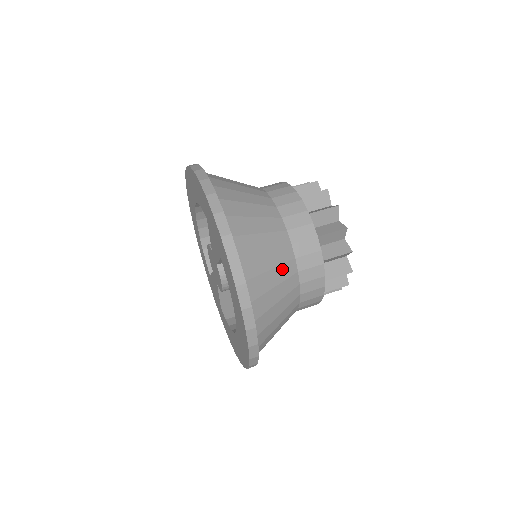
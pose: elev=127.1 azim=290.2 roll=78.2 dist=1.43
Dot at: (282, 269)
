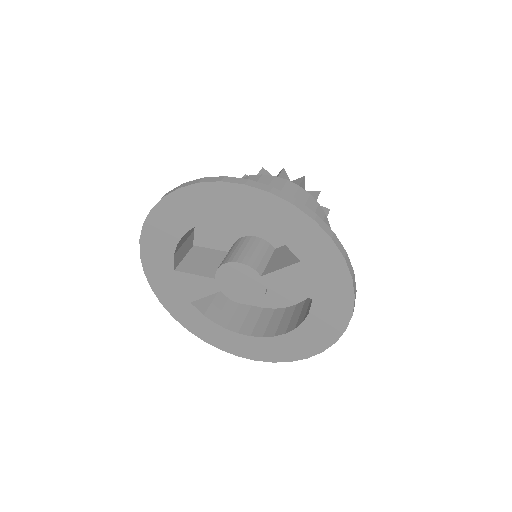
Dot at: occluded
